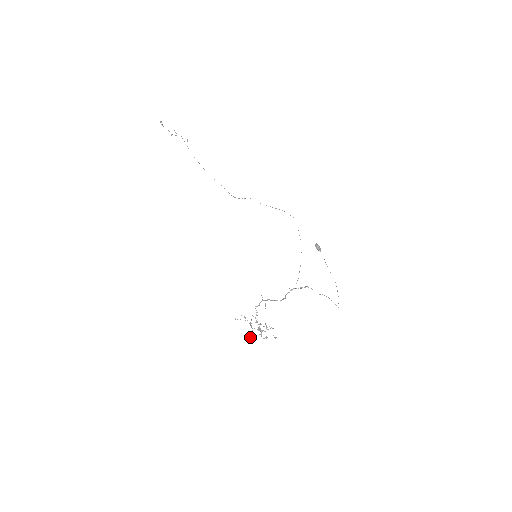
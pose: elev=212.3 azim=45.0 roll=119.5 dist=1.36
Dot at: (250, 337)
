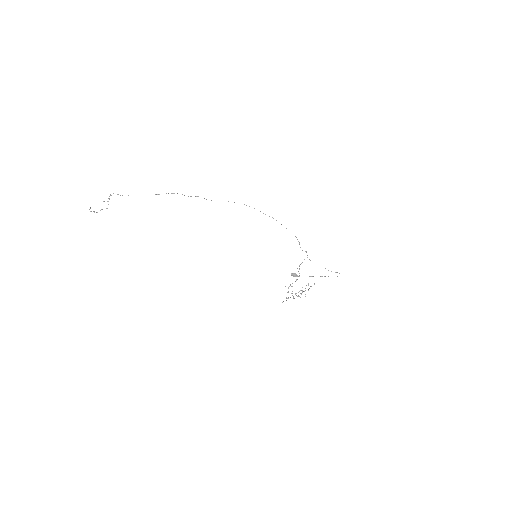
Dot at: occluded
